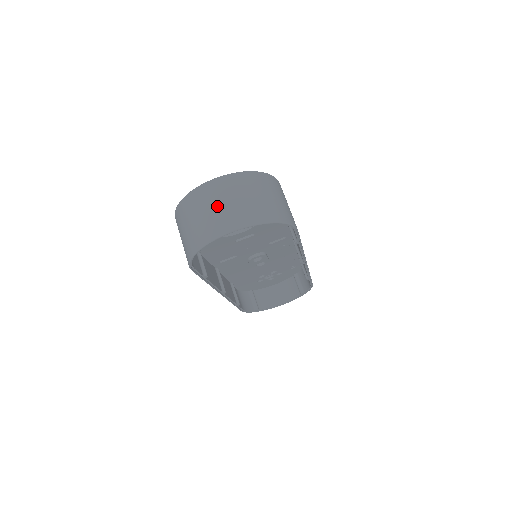
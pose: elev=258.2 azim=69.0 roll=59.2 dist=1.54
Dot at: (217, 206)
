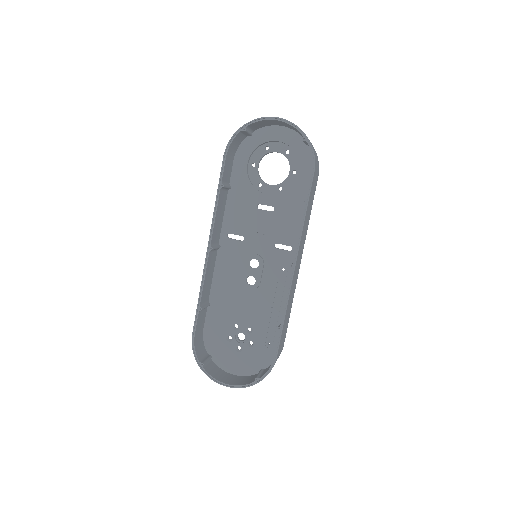
Dot at: occluded
